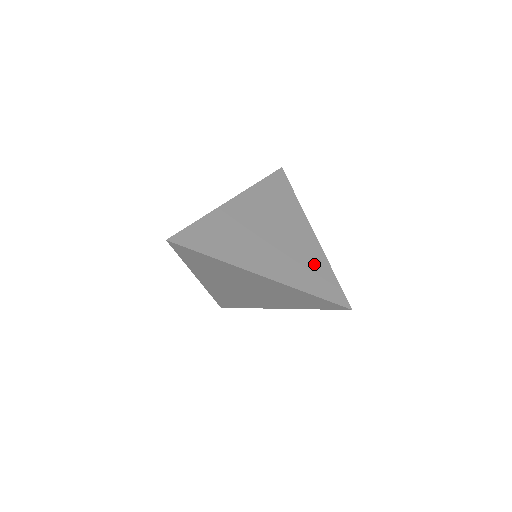
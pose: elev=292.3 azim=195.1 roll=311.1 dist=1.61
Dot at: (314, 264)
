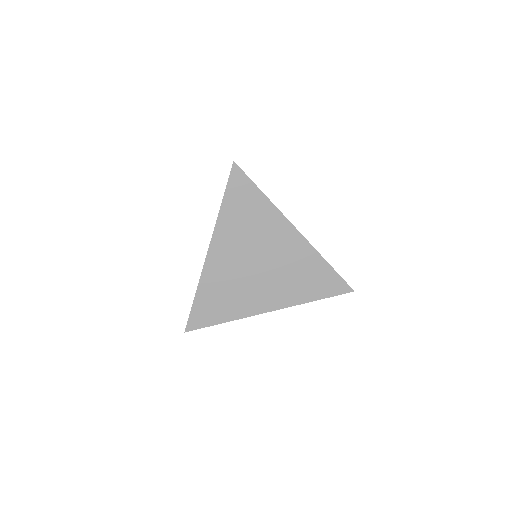
Dot at: (308, 268)
